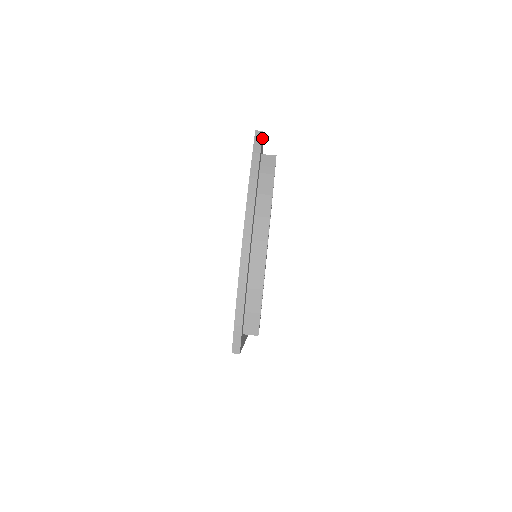
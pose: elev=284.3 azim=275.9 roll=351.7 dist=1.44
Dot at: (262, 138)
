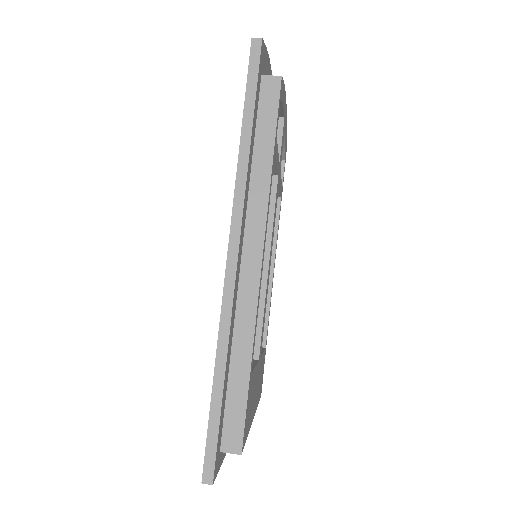
Dot at: occluded
